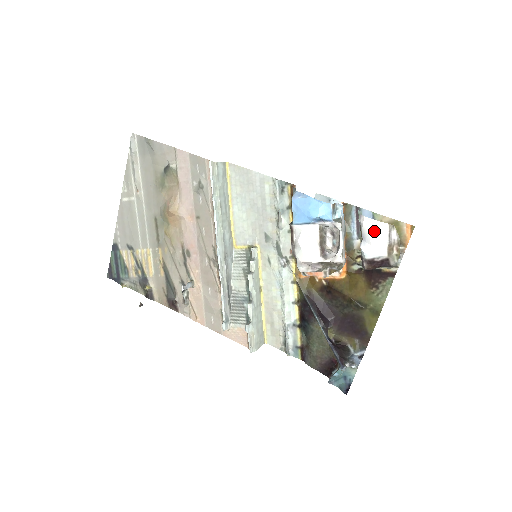
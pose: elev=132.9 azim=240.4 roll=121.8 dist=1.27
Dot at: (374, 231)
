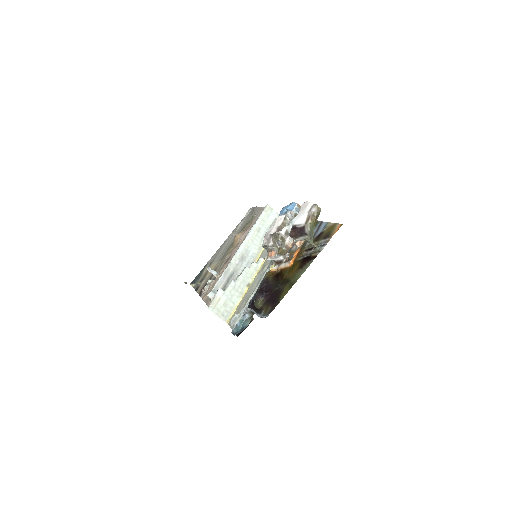
Dot at: (304, 207)
